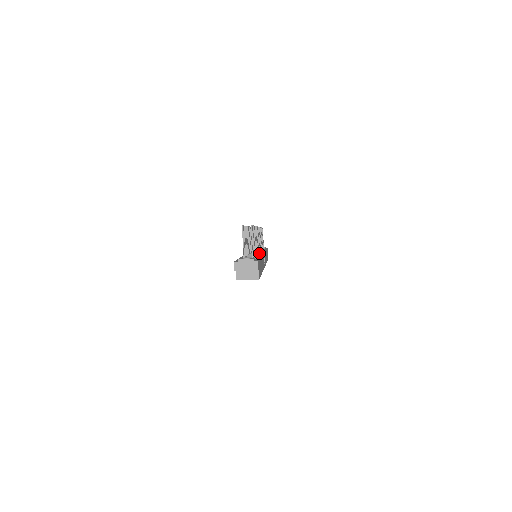
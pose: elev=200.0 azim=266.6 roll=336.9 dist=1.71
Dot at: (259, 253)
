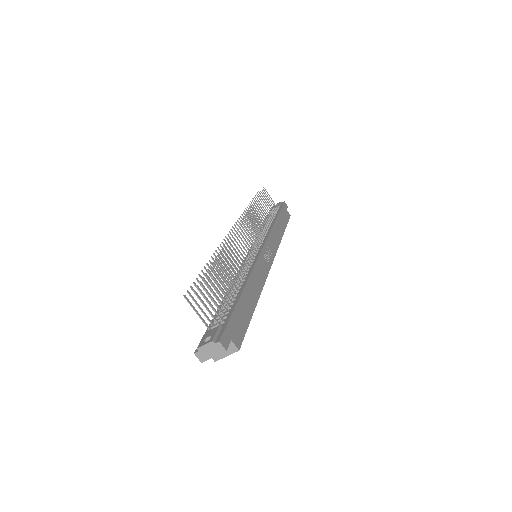
Dot at: (249, 266)
